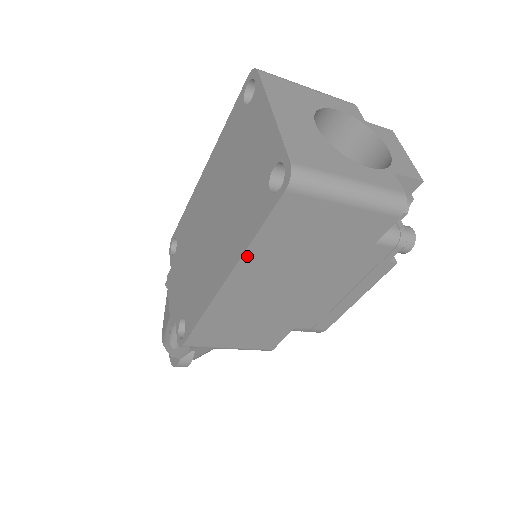
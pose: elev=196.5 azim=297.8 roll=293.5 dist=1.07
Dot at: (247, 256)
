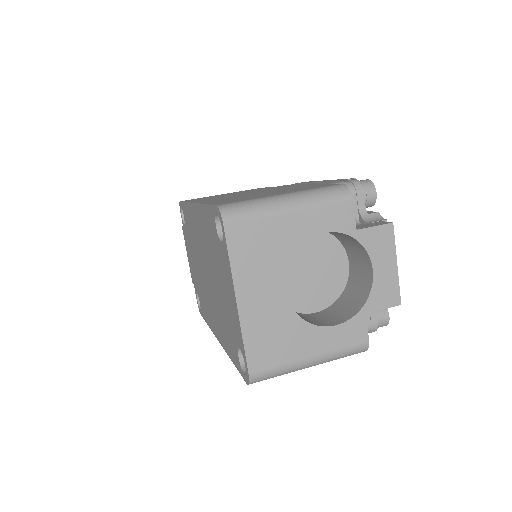
Dot at: occluded
